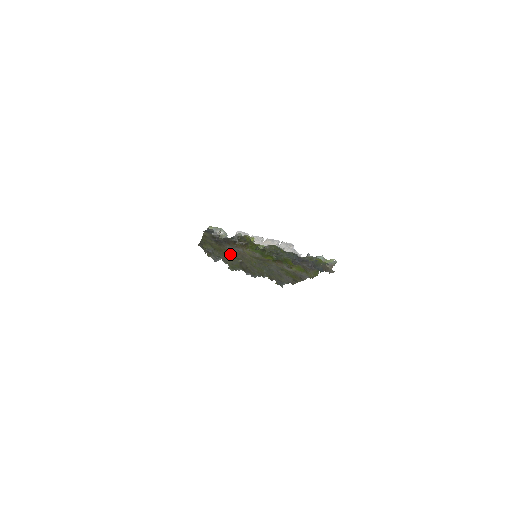
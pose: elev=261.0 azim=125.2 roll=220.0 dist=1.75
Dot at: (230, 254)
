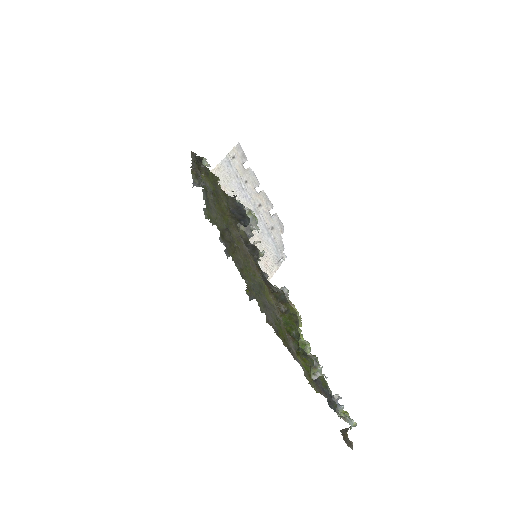
Dot at: (232, 233)
